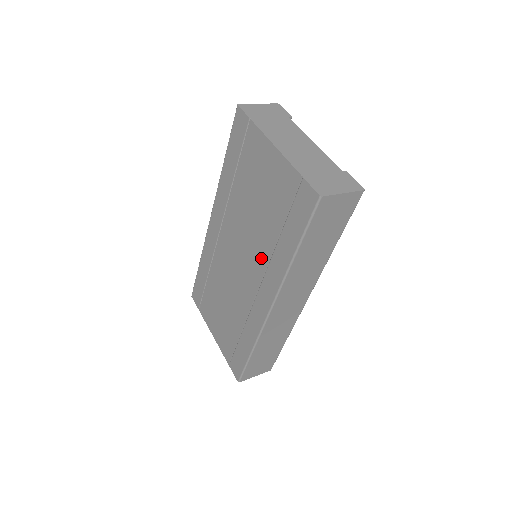
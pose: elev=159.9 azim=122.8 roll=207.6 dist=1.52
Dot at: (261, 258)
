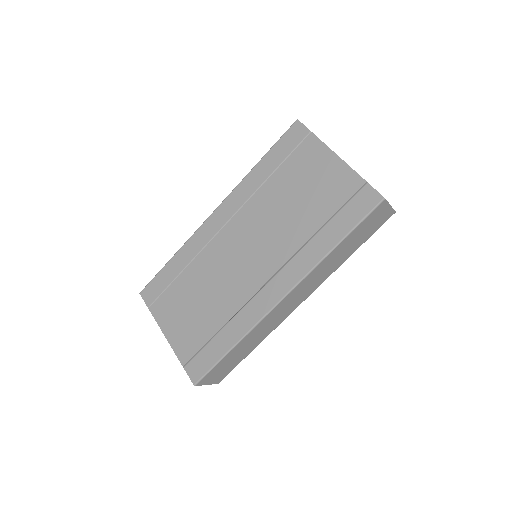
Dot at: (286, 249)
